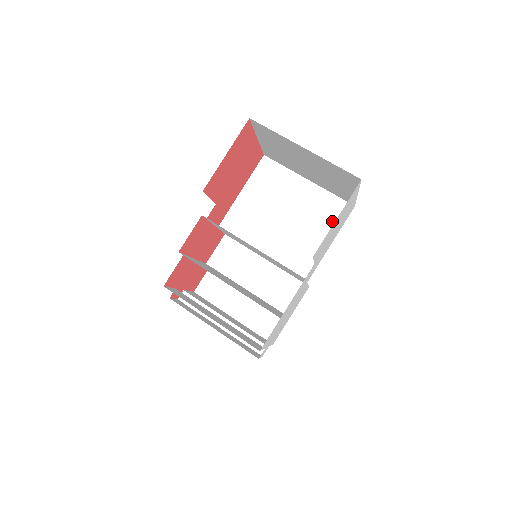
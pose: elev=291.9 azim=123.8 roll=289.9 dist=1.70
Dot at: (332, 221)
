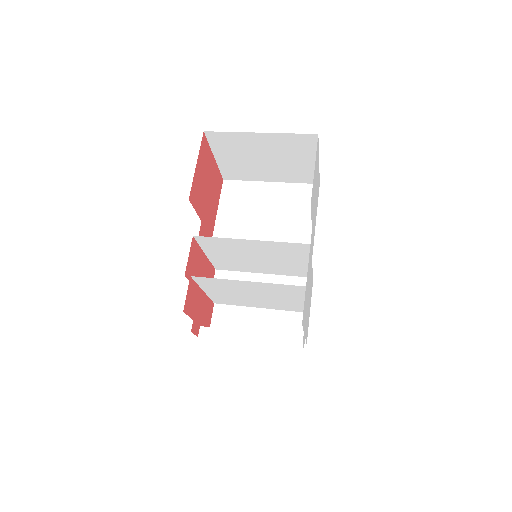
Dot at: (307, 203)
